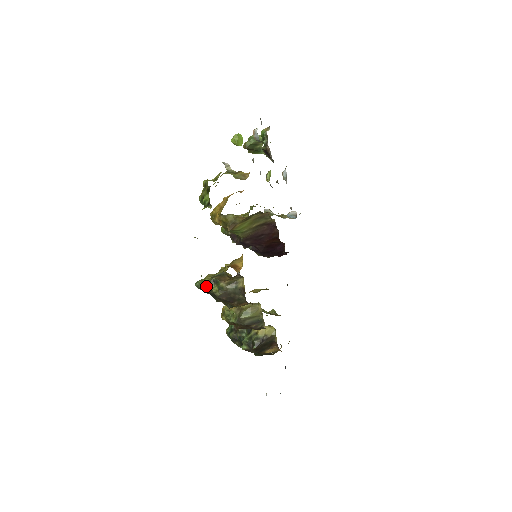
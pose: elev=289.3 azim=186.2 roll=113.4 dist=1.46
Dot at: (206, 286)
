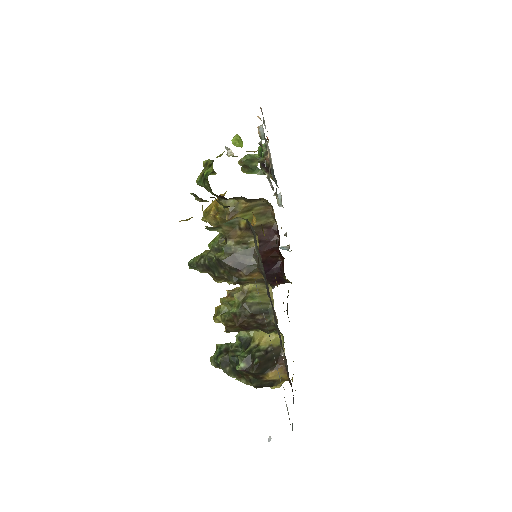
Dot at: (204, 258)
